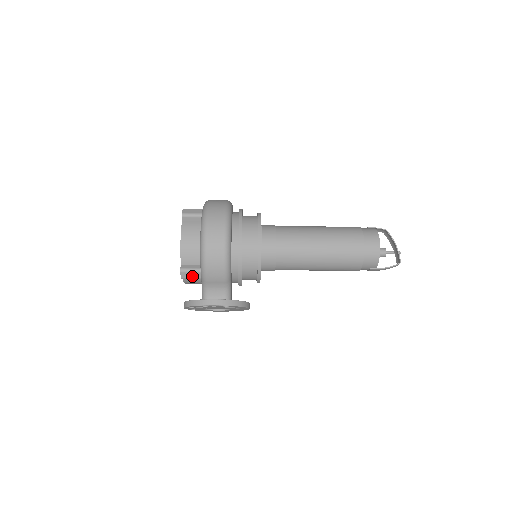
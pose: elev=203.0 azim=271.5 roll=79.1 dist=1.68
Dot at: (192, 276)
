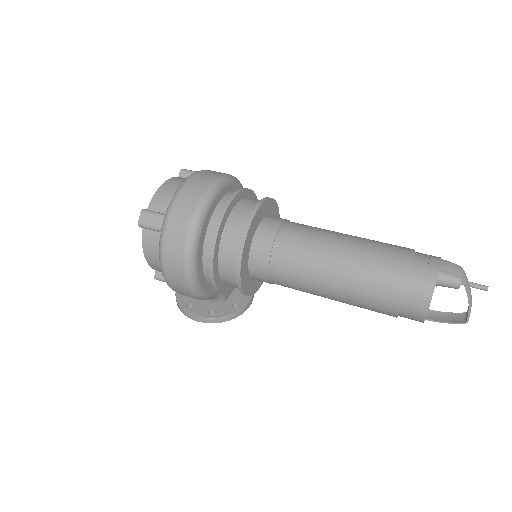
Dot at: occluded
